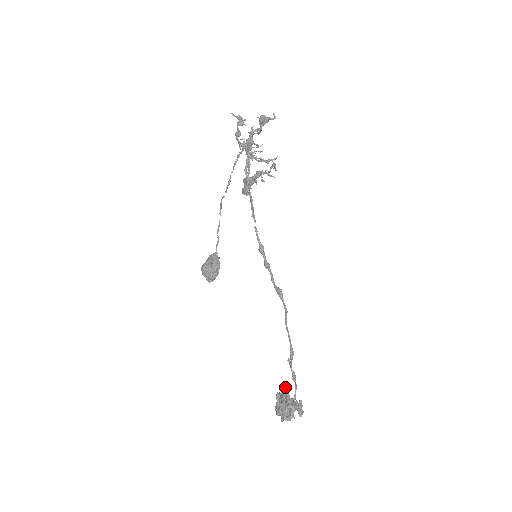
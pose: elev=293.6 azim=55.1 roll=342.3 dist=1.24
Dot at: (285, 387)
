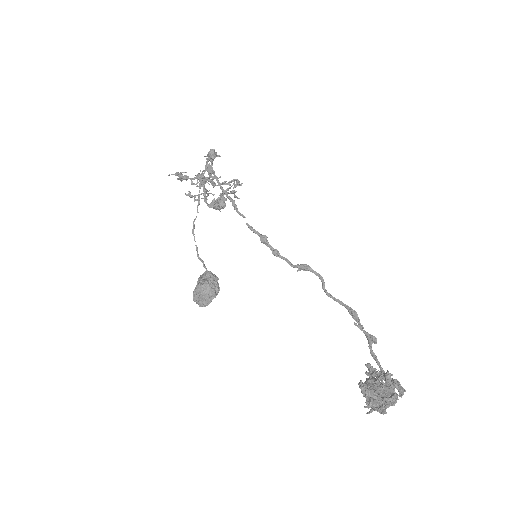
Dot at: (367, 363)
